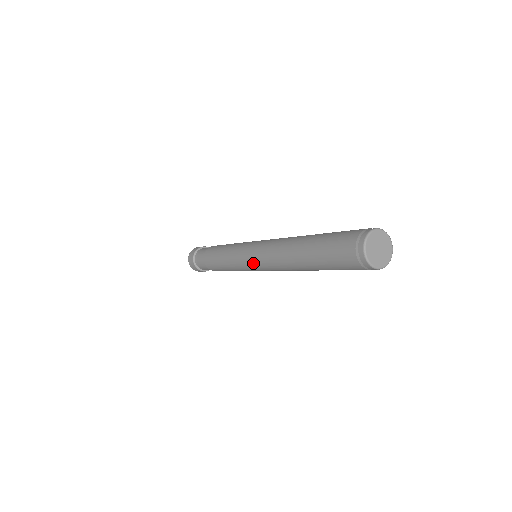
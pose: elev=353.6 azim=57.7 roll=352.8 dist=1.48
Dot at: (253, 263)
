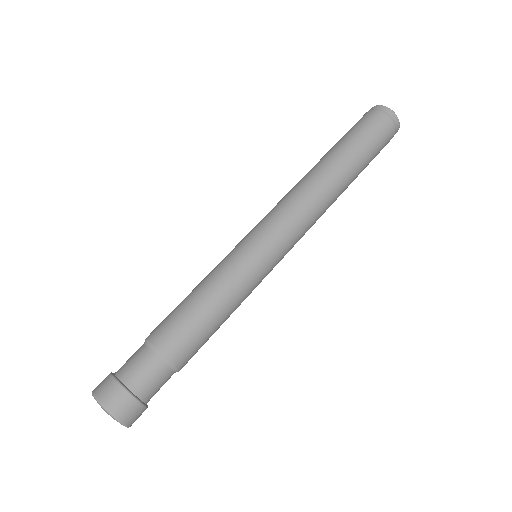
Dot at: (278, 237)
